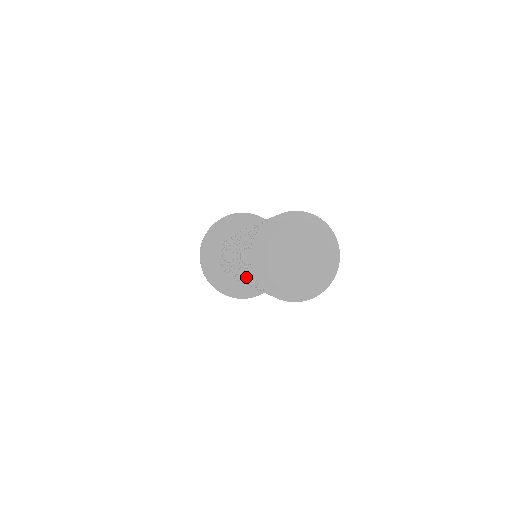
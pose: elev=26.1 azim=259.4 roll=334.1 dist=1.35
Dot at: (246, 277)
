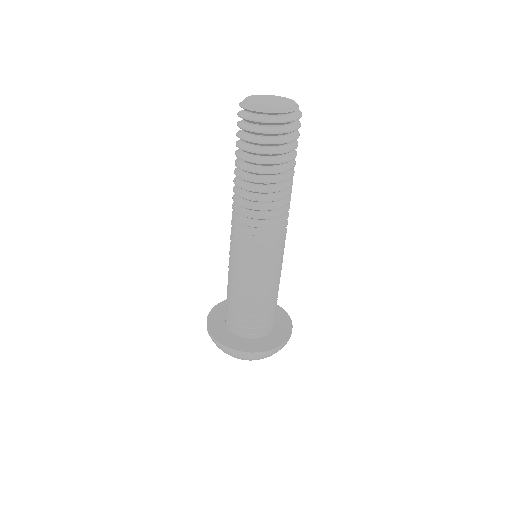
Dot at: (239, 168)
